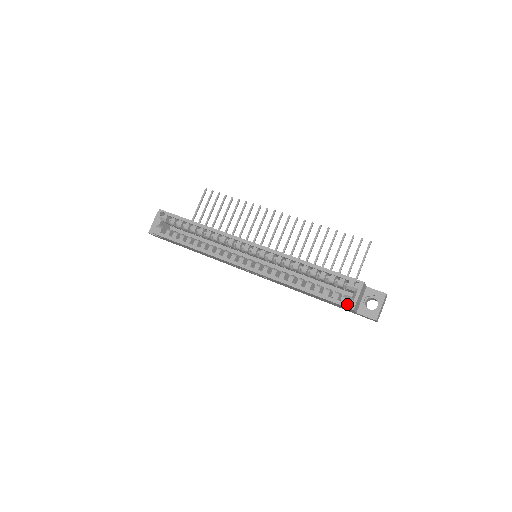
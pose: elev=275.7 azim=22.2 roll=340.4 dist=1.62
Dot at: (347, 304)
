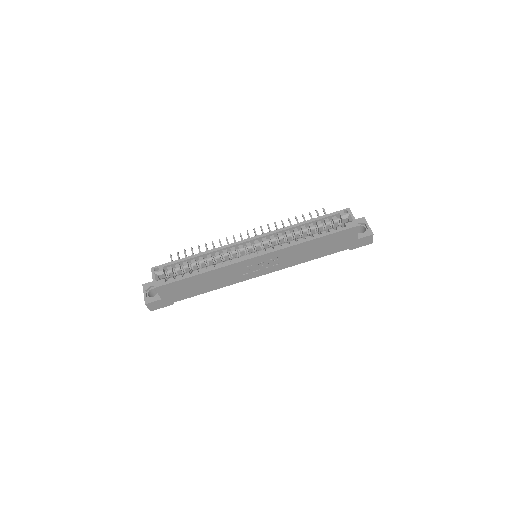
Dot at: (351, 225)
